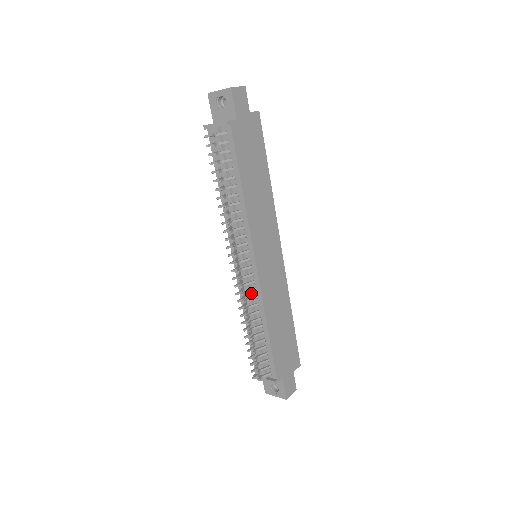
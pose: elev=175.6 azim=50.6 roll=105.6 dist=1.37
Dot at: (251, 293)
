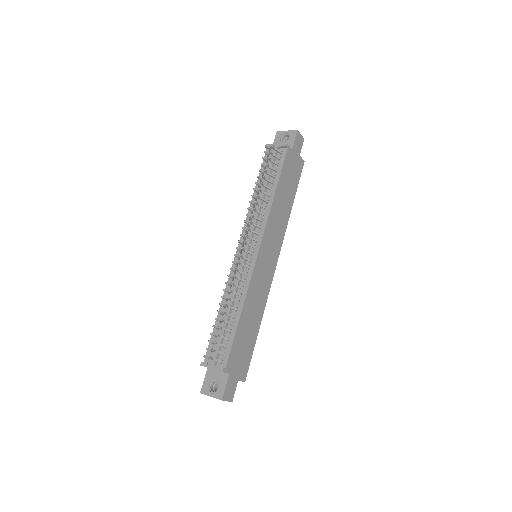
Dot at: (241, 277)
